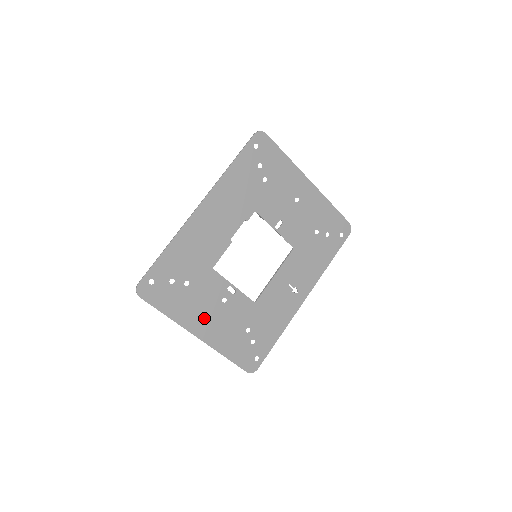
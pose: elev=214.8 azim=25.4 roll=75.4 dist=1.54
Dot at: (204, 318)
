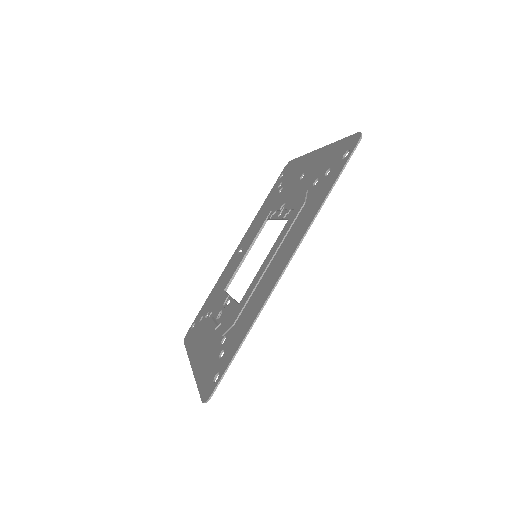
Dot at: (205, 347)
